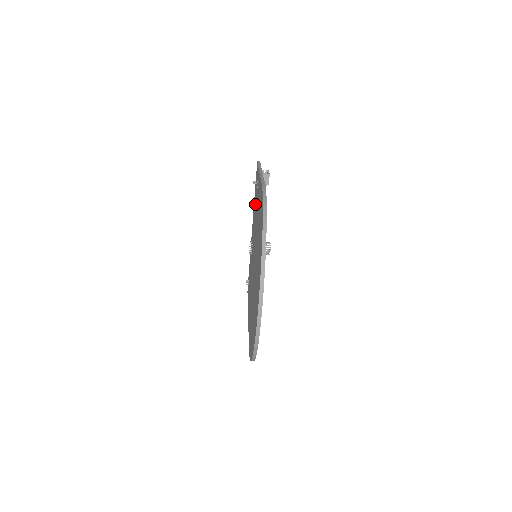
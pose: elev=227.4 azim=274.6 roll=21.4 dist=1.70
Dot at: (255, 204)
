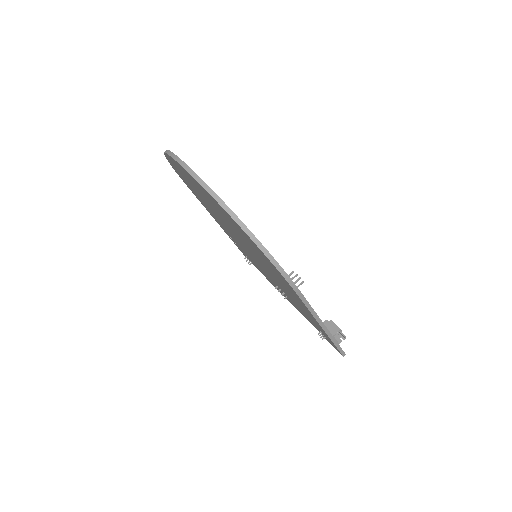
Dot at: occluded
